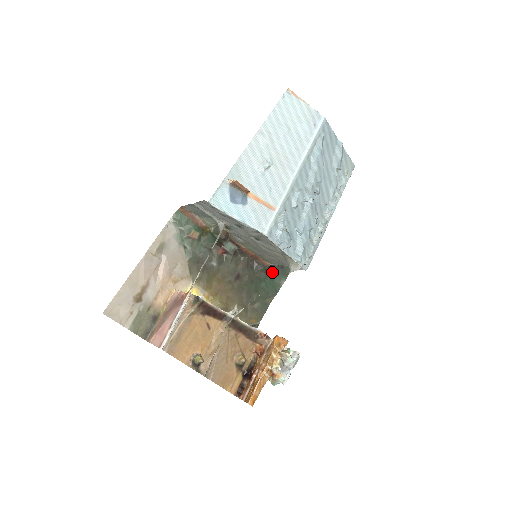
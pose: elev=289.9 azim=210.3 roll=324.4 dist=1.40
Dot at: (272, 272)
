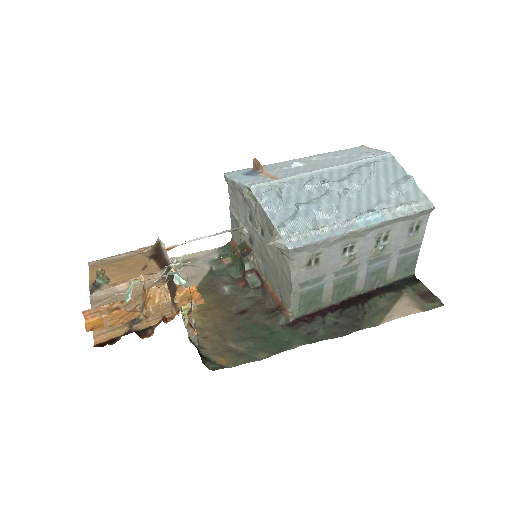
Dot at: (291, 331)
